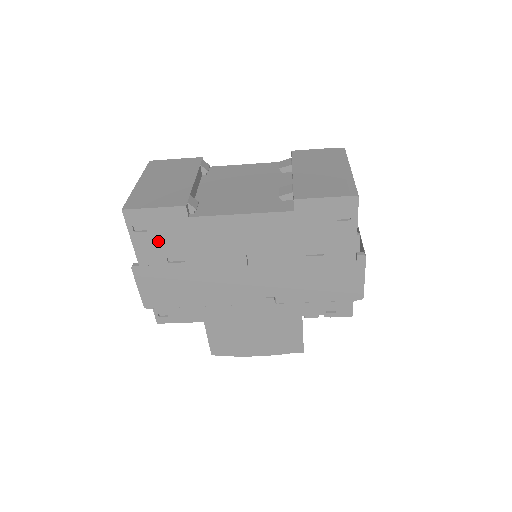
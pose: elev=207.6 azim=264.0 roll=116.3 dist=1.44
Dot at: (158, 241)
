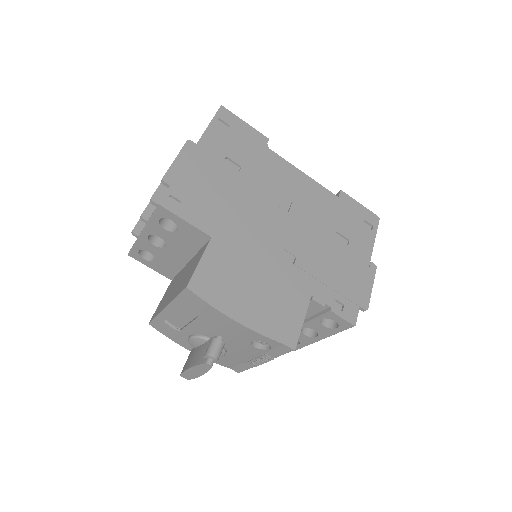
Dot at: (230, 142)
